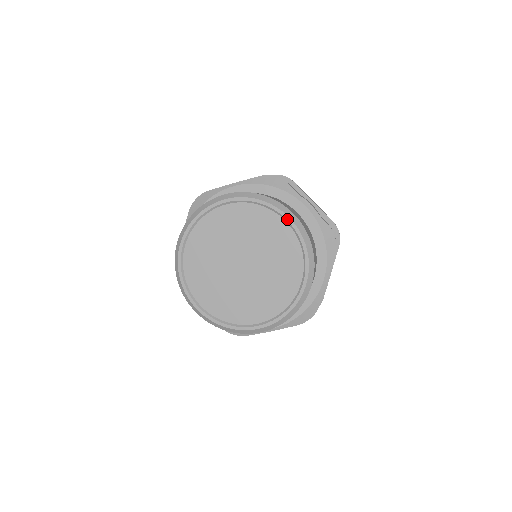
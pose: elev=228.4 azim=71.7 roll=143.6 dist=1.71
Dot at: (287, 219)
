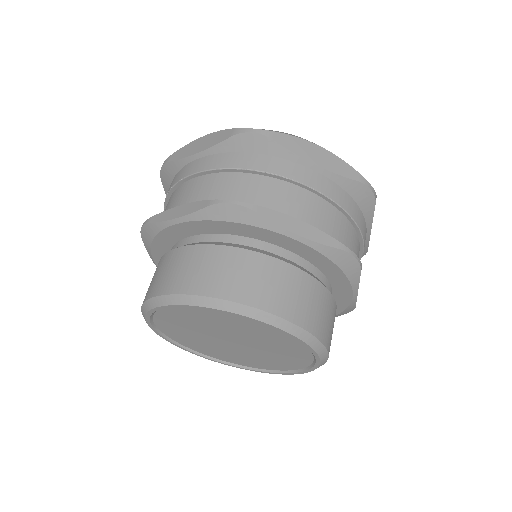
Dot at: (264, 324)
